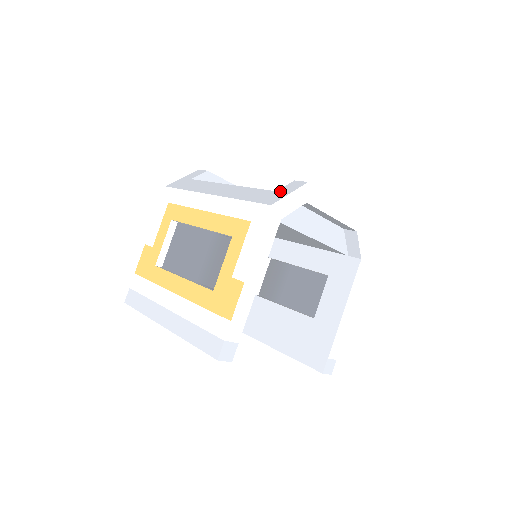
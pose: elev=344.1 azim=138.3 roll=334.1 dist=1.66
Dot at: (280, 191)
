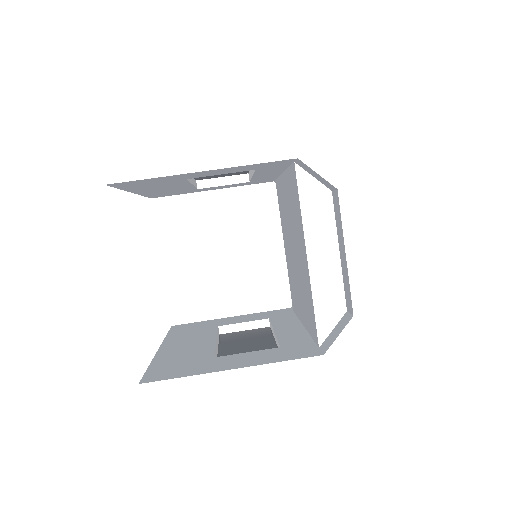
Dot at: occluded
